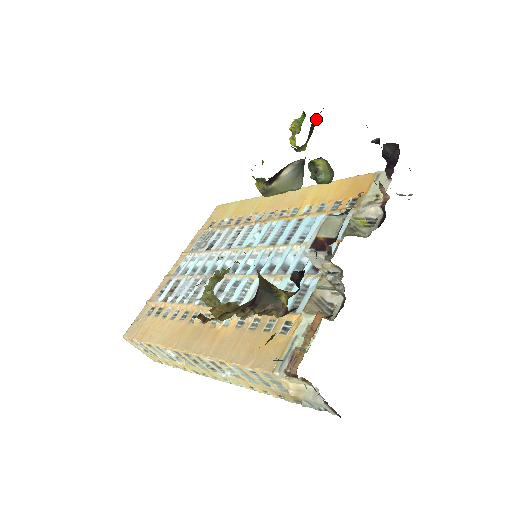
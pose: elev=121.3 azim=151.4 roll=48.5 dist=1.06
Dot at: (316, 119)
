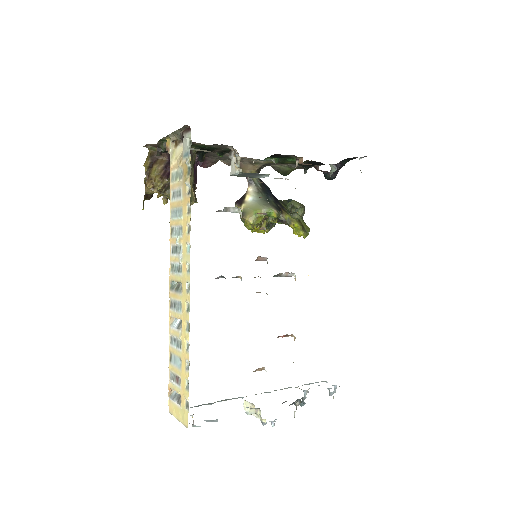
Dot at: occluded
